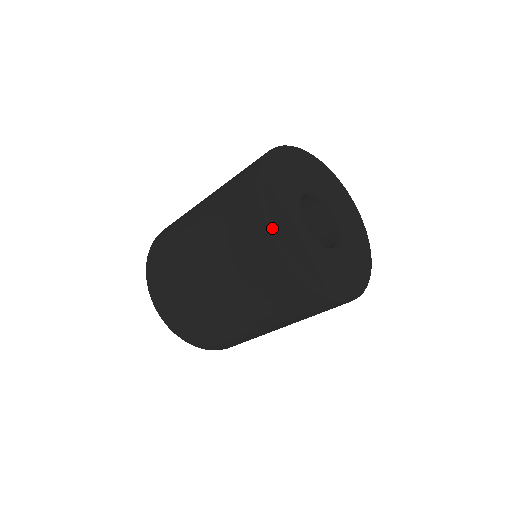
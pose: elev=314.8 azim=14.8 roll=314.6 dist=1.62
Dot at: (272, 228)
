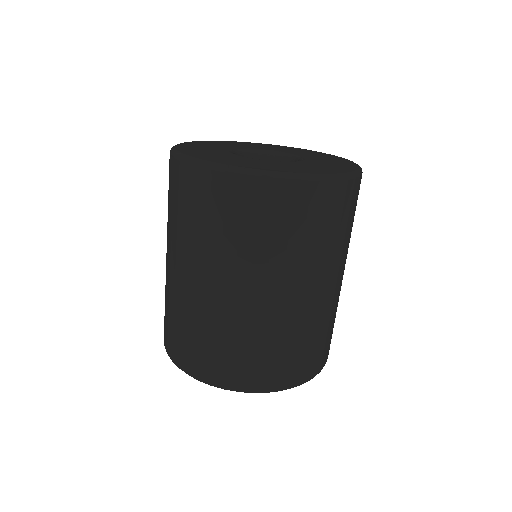
Dot at: (177, 144)
